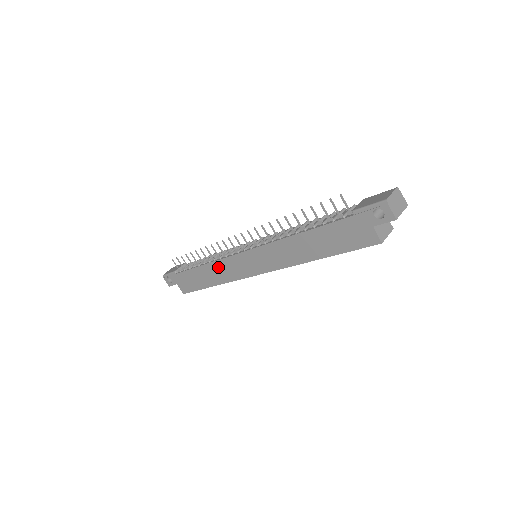
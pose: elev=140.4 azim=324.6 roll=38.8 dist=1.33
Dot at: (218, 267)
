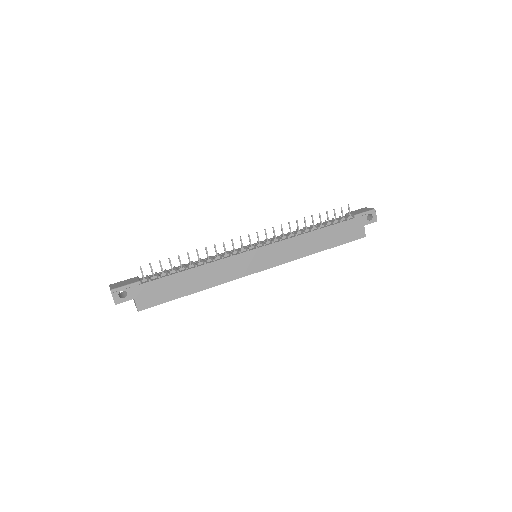
Dot at: (217, 267)
